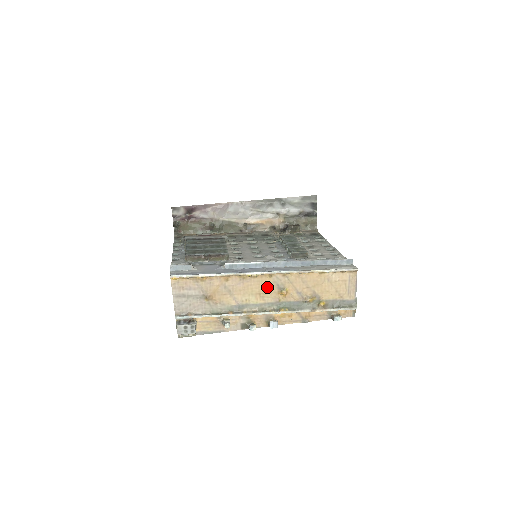
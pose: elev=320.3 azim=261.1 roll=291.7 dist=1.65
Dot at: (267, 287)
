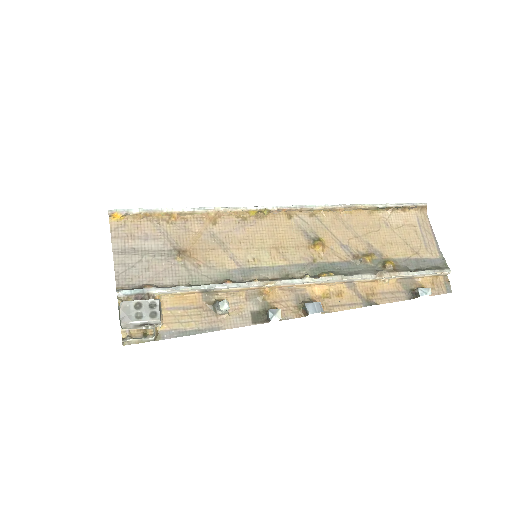
Dot at: (287, 236)
